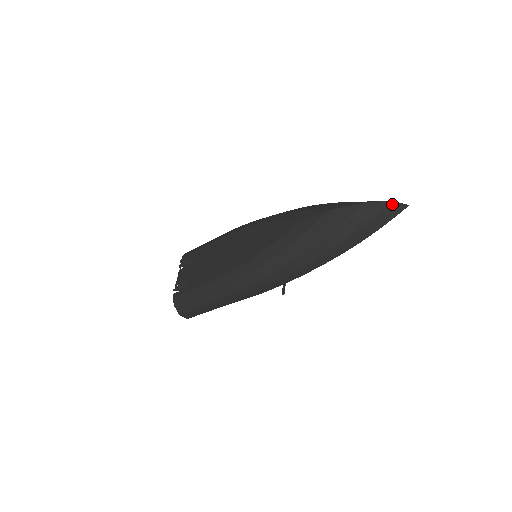
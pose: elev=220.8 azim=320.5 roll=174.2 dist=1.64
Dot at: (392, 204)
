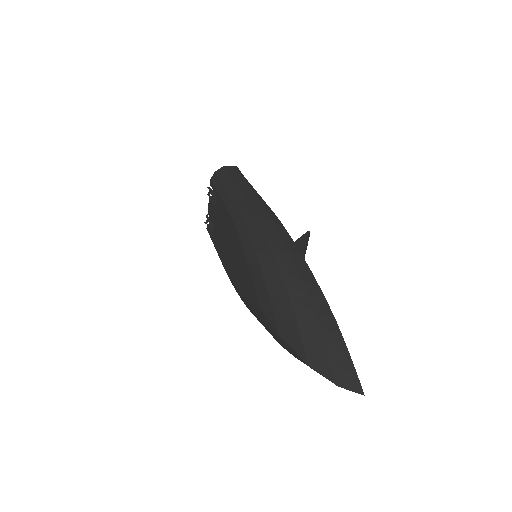
Dot at: (340, 386)
